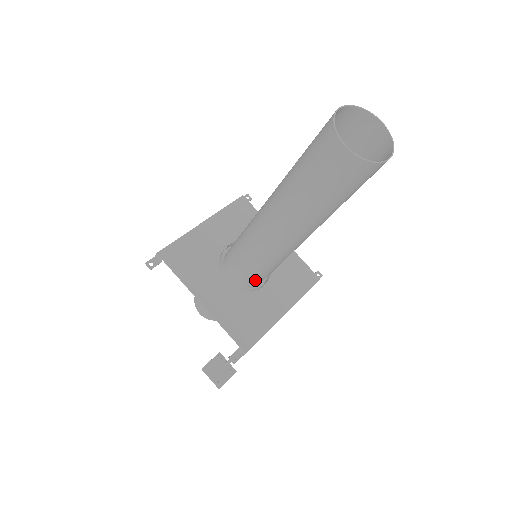
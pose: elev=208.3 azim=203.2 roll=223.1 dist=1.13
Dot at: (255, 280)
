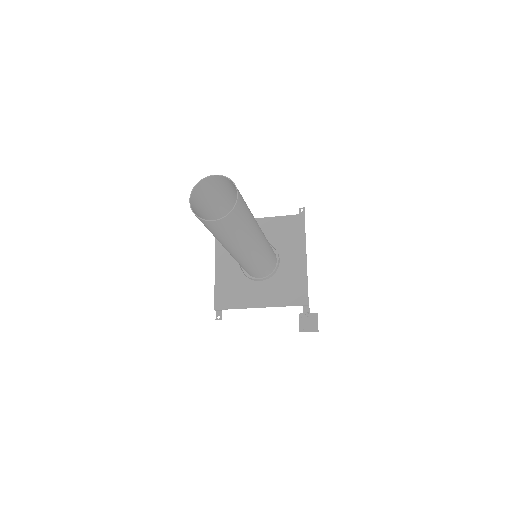
Dot at: (270, 266)
